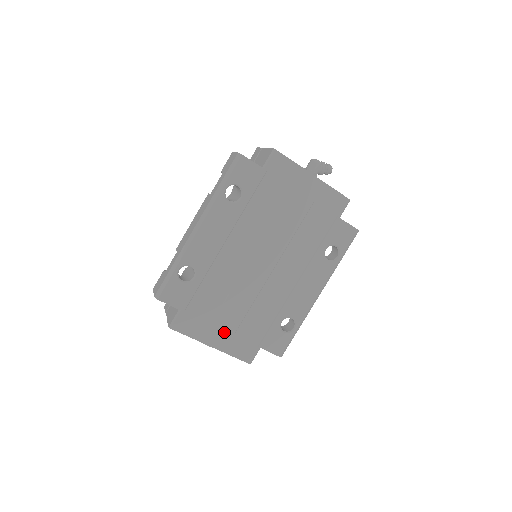
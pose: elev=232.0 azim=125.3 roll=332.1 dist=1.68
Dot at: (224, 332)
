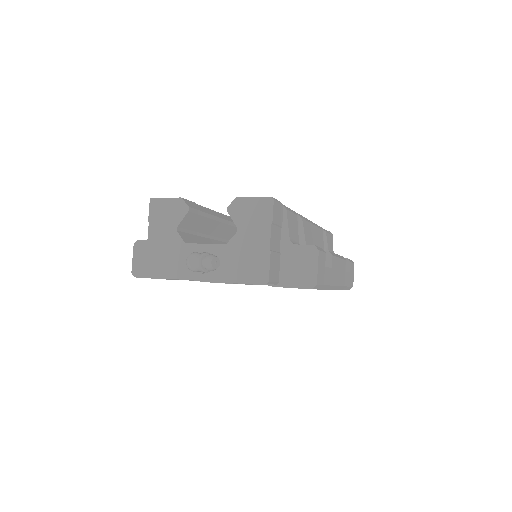
Dot at: occluded
